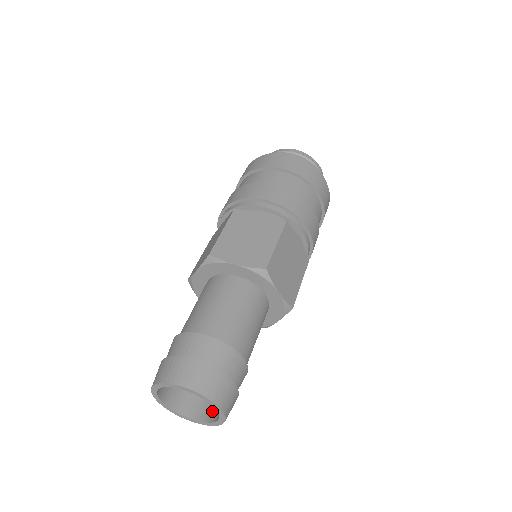
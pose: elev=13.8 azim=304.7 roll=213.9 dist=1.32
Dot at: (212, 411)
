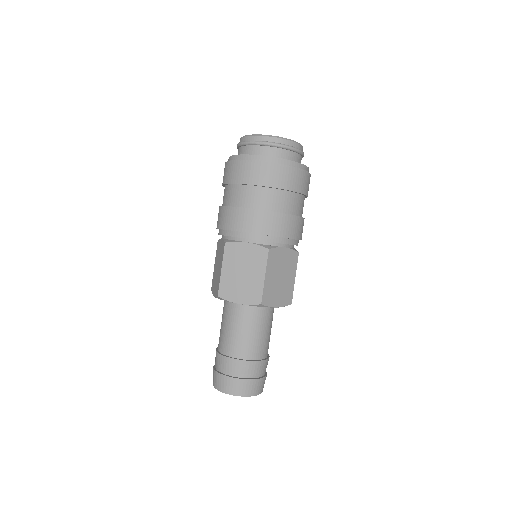
Dot at: occluded
